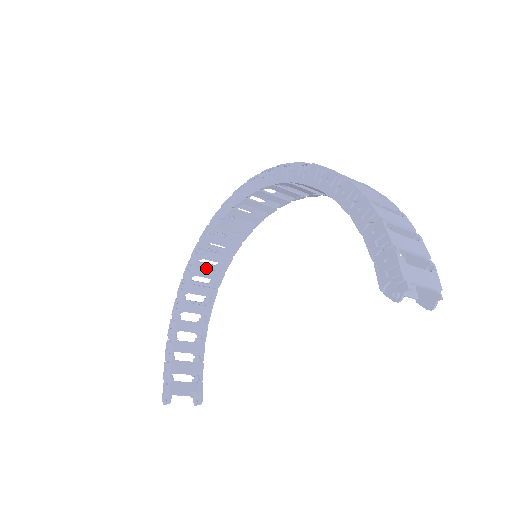
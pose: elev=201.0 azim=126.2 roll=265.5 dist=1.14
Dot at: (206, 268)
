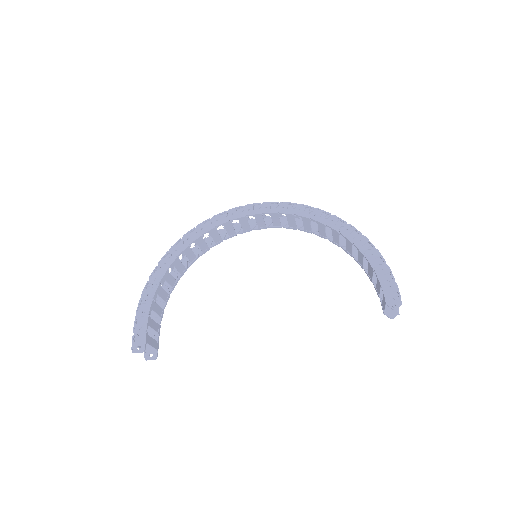
Dot at: occluded
